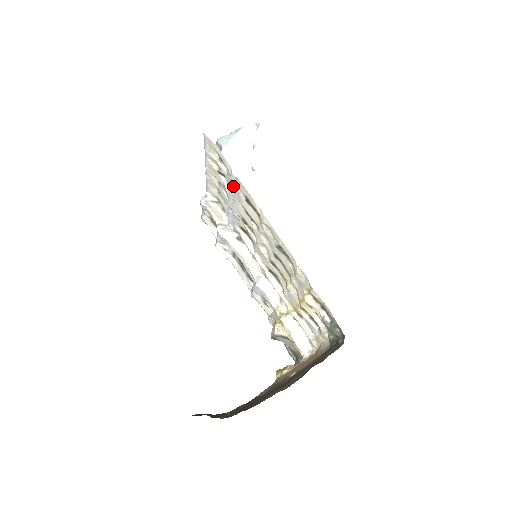
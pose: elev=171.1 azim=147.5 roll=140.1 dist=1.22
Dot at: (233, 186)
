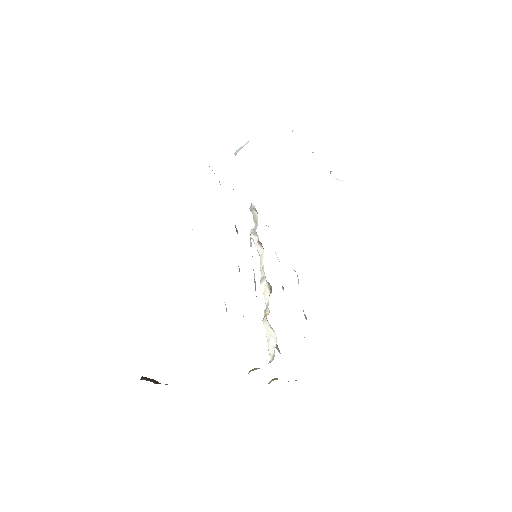
Dot at: occluded
